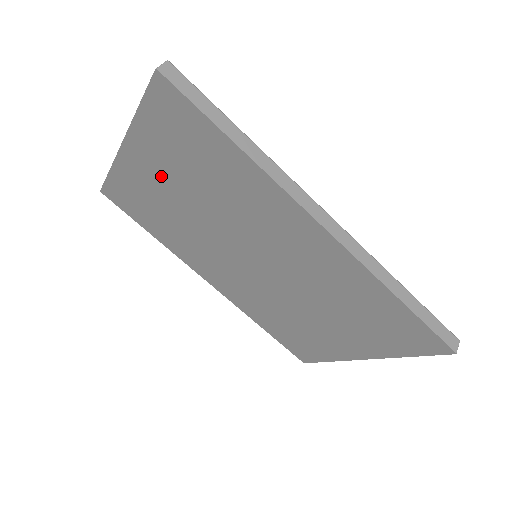
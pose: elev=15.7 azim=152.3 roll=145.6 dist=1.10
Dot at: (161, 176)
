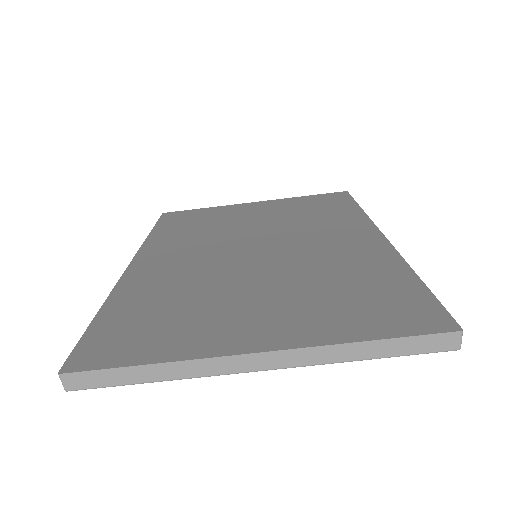
Dot at: (260, 212)
